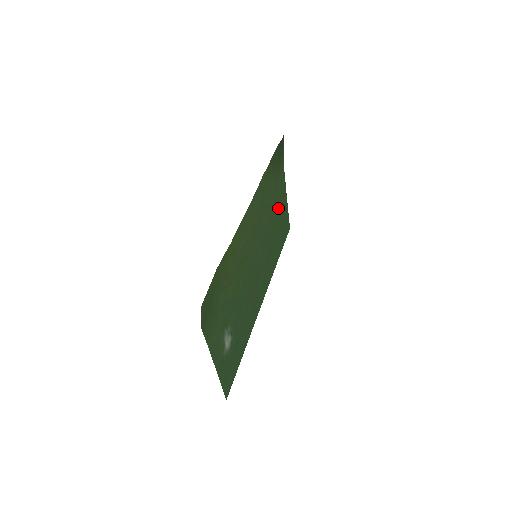
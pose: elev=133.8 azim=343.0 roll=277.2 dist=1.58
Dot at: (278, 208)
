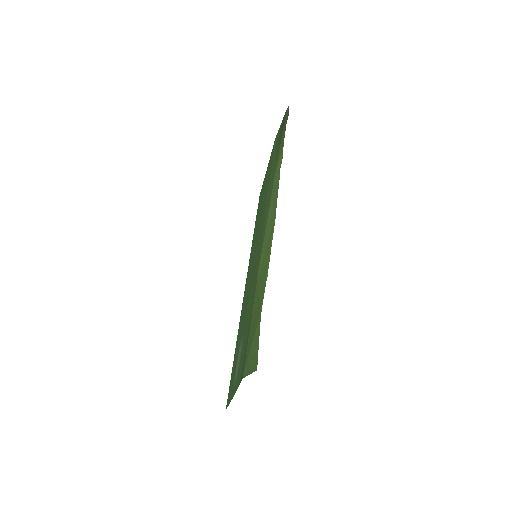
Dot at: (265, 186)
